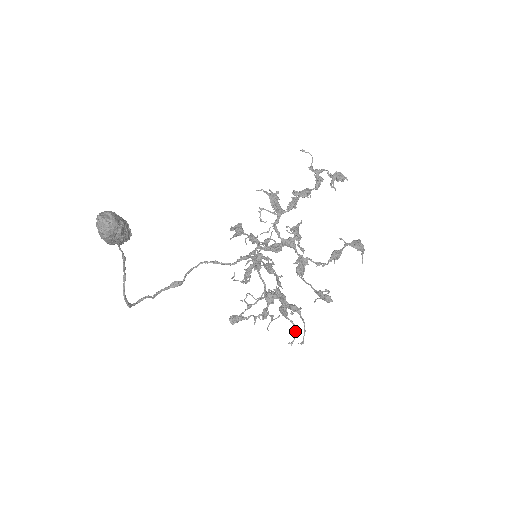
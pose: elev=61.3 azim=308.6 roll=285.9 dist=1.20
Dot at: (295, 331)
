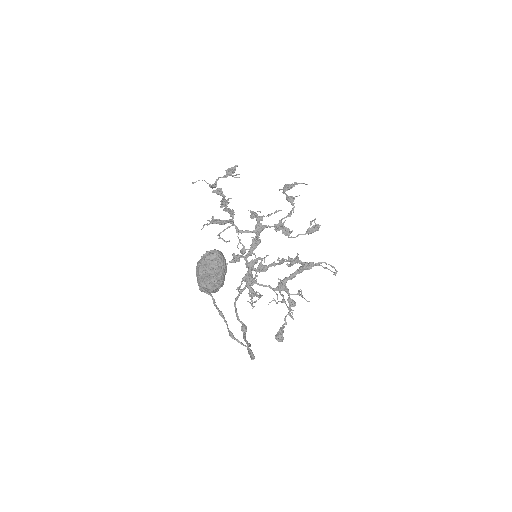
Dot at: occluded
